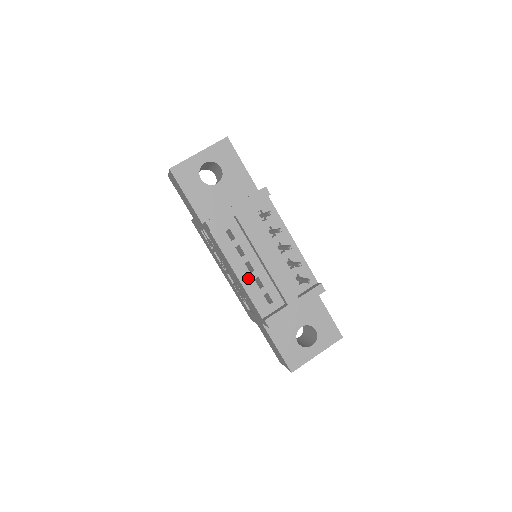
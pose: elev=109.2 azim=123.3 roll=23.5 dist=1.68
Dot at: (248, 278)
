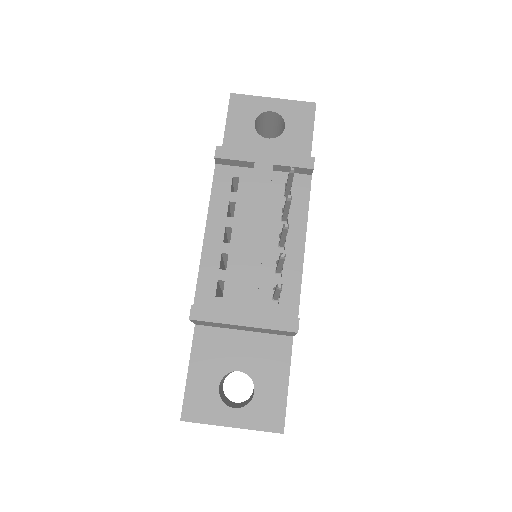
Dot at: (216, 246)
